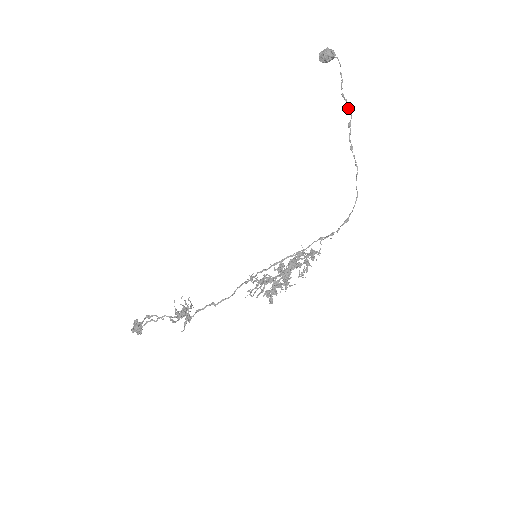
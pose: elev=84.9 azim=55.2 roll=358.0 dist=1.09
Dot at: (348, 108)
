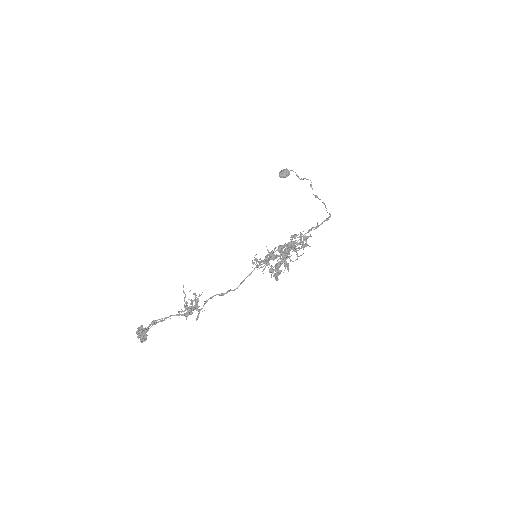
Dot at: (307, 179)
